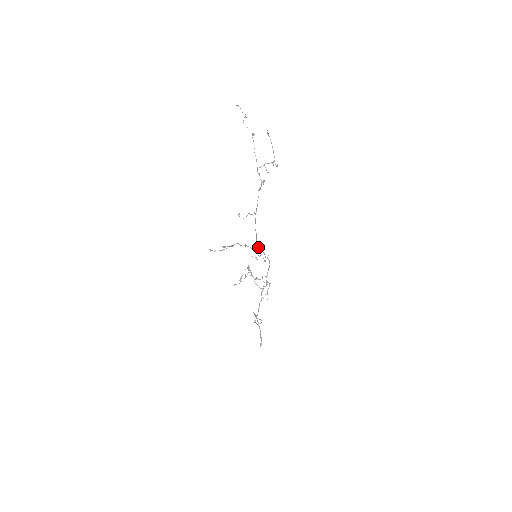
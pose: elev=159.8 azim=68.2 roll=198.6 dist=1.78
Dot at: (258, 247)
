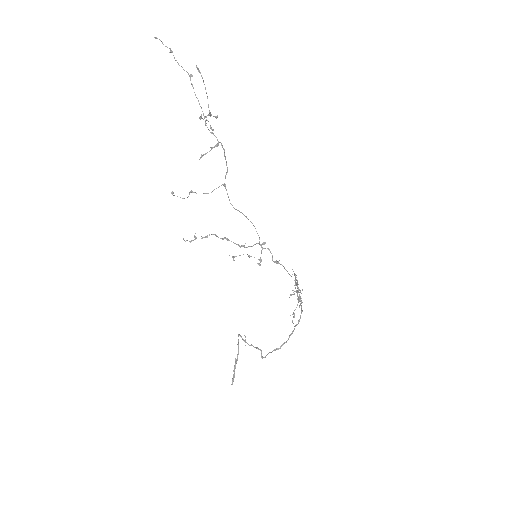
Dot at: (259, 243)
